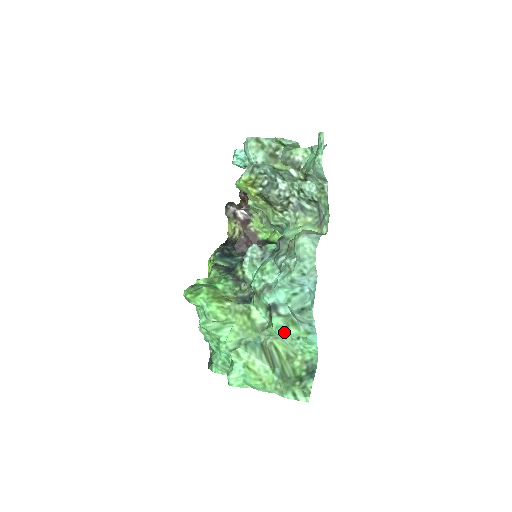
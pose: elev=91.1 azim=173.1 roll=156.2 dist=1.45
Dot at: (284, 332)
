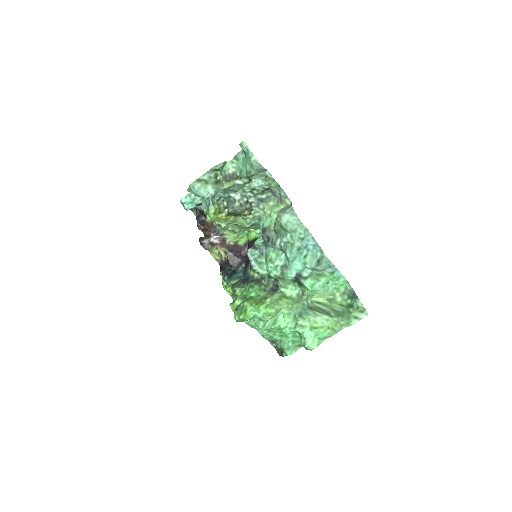
Dot at: (319, 285)
